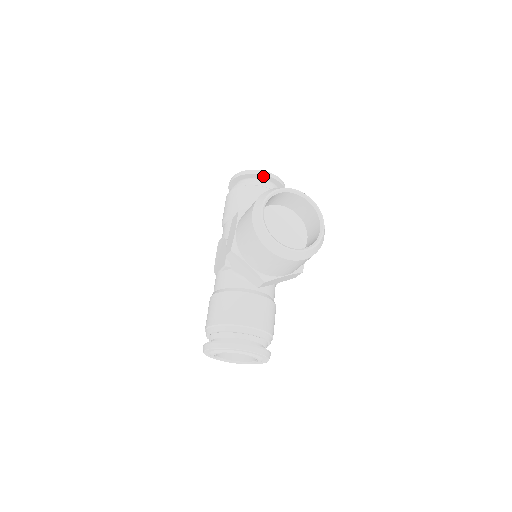
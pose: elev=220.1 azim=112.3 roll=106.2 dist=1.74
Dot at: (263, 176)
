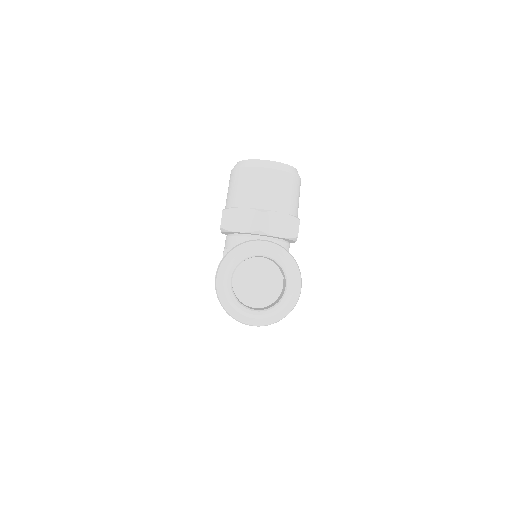
Dot at: occluded
